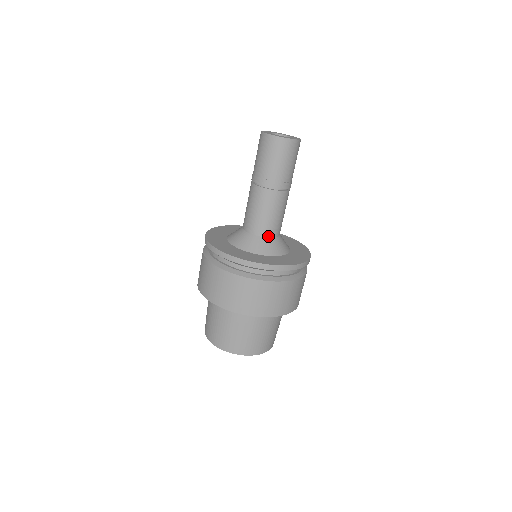
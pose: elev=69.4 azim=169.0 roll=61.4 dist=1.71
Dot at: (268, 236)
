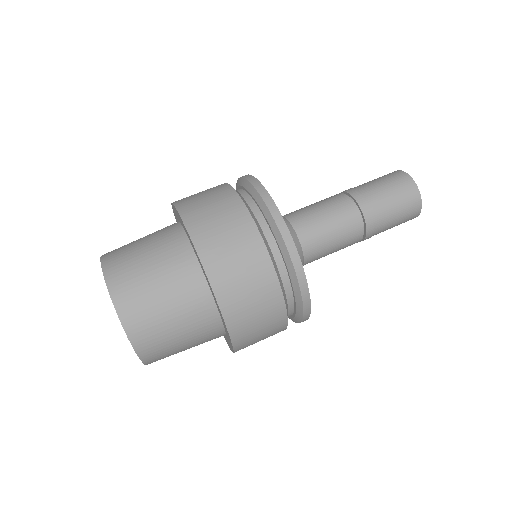
Dot at: (304, 249)
